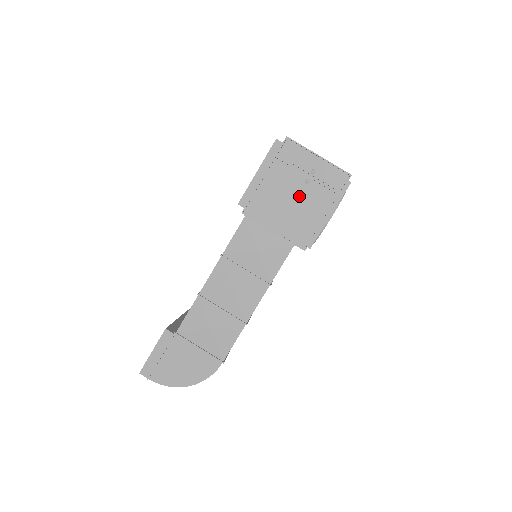
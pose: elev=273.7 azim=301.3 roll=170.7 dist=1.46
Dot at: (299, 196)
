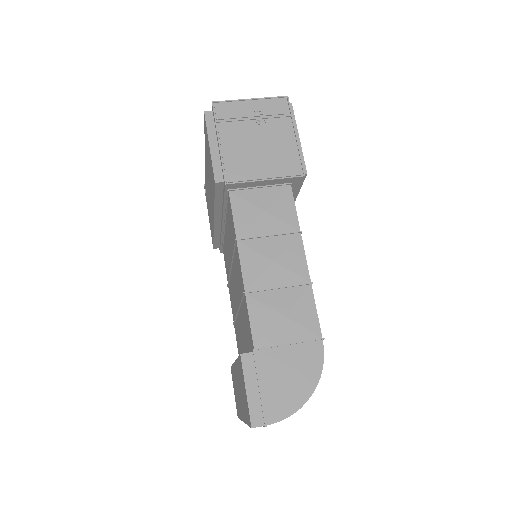
Dot at: (262, 138)
